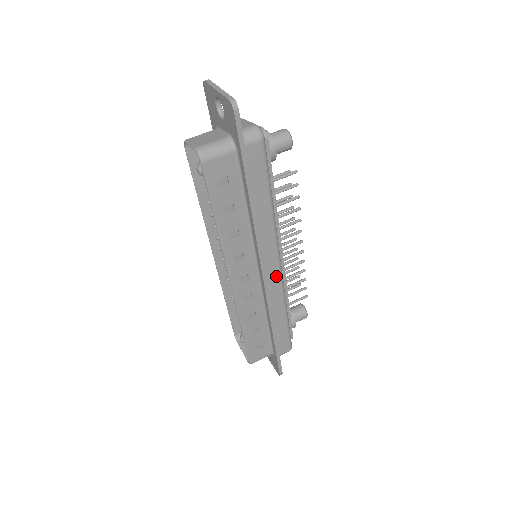
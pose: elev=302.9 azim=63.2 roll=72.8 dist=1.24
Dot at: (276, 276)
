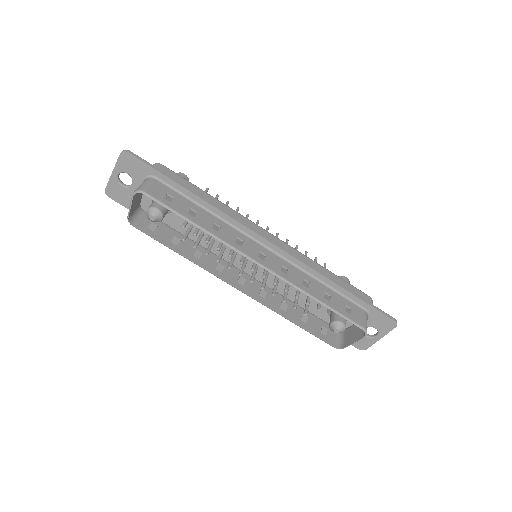
Dot at: (278, 242)
